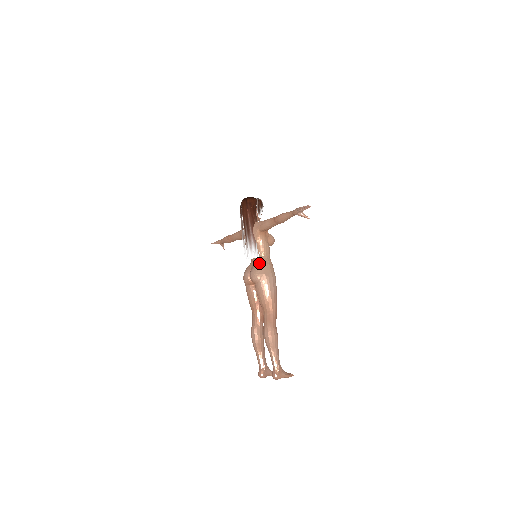
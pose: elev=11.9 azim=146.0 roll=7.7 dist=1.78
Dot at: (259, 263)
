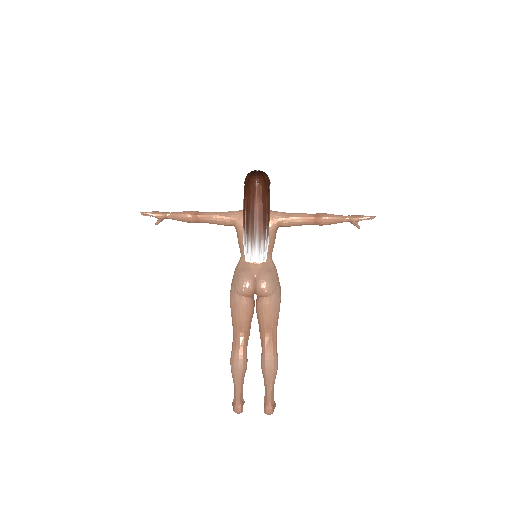
Dot at: (270, 269)
